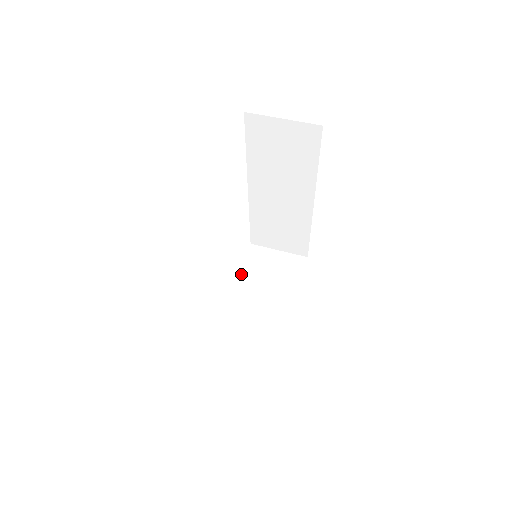
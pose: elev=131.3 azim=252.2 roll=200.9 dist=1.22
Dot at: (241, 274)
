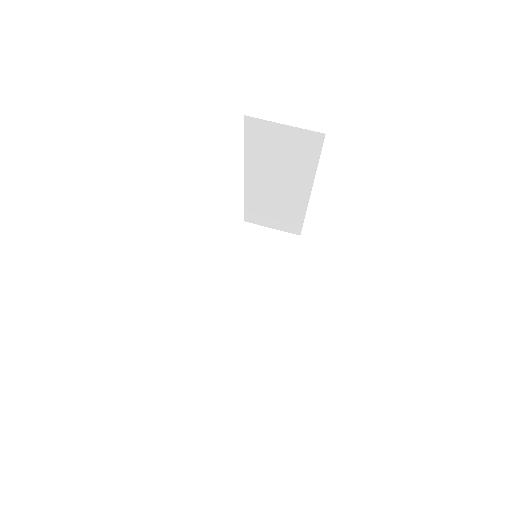
Dot at: (236, 255)
